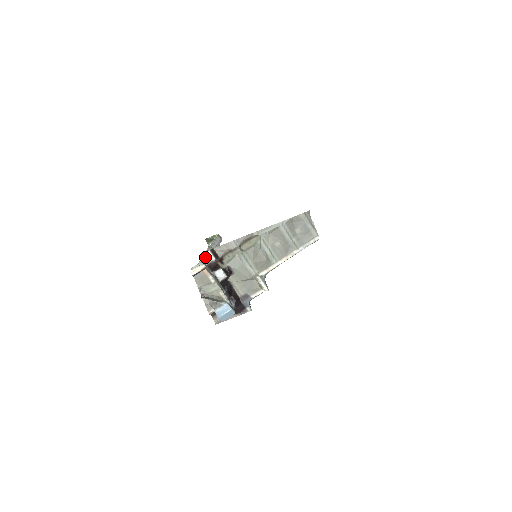
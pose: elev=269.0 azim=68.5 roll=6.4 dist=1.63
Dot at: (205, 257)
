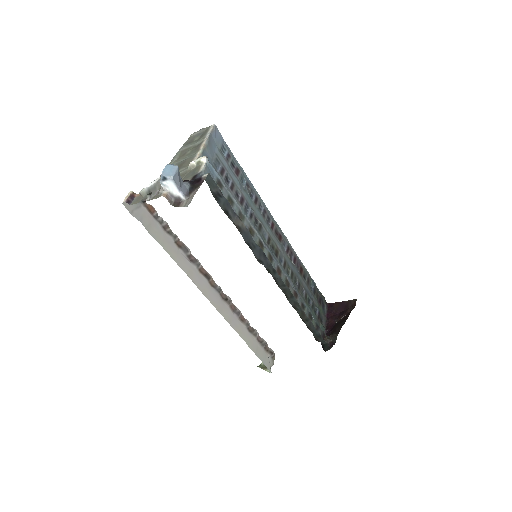
Dot at: (190, 270)
